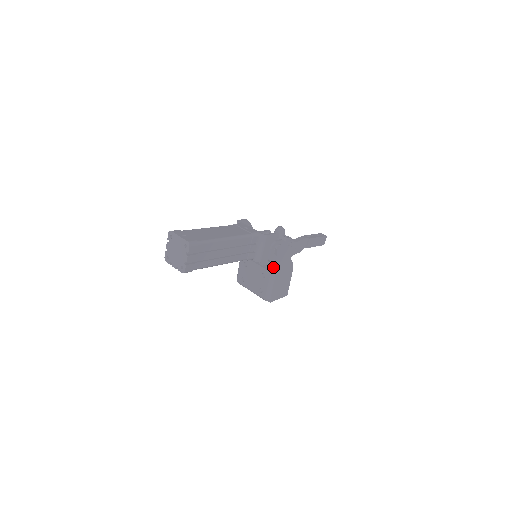
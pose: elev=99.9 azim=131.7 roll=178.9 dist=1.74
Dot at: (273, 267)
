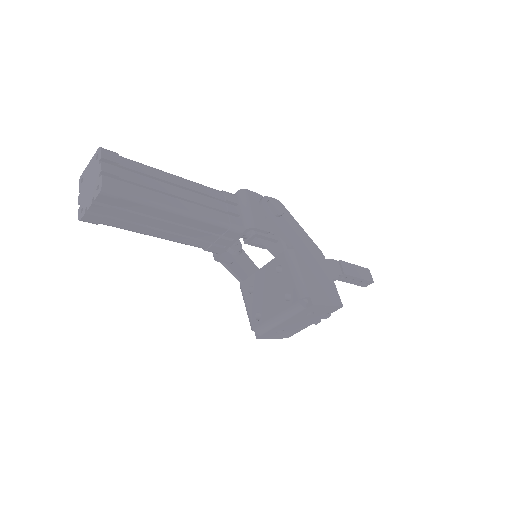
Dot at: occluded
